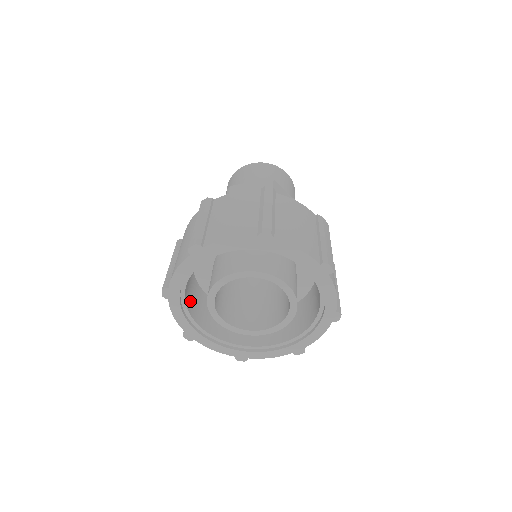
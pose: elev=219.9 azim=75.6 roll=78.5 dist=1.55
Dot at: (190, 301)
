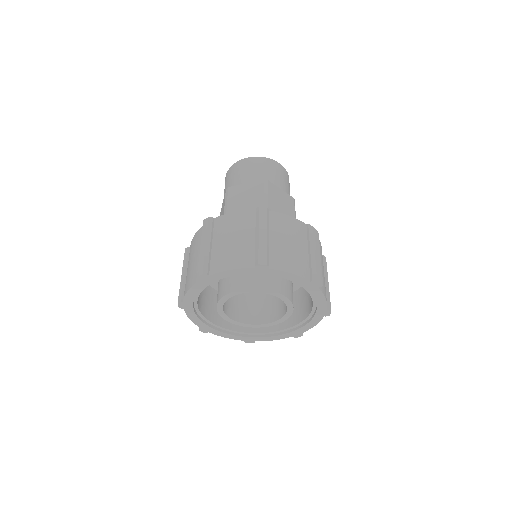
Dot at: (202, 304)
